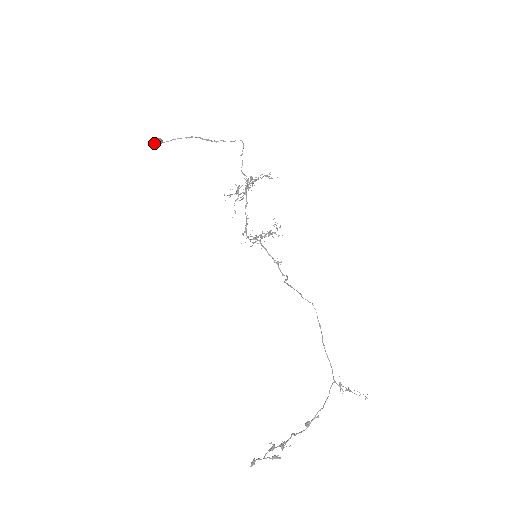
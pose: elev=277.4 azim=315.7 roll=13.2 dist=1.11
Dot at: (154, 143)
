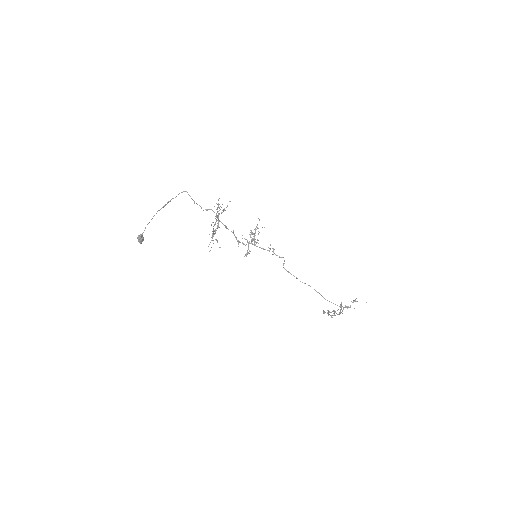
Dot at: (140, 243)
